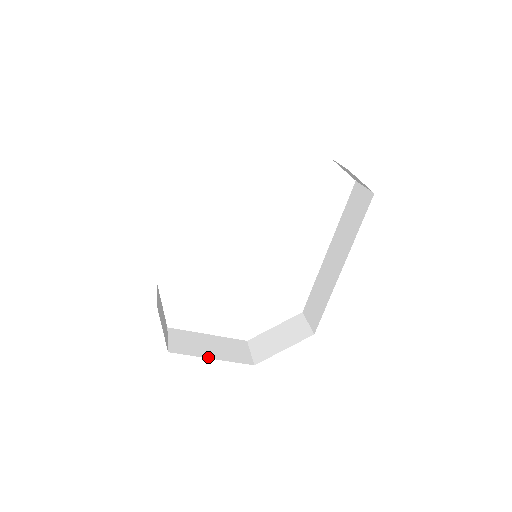
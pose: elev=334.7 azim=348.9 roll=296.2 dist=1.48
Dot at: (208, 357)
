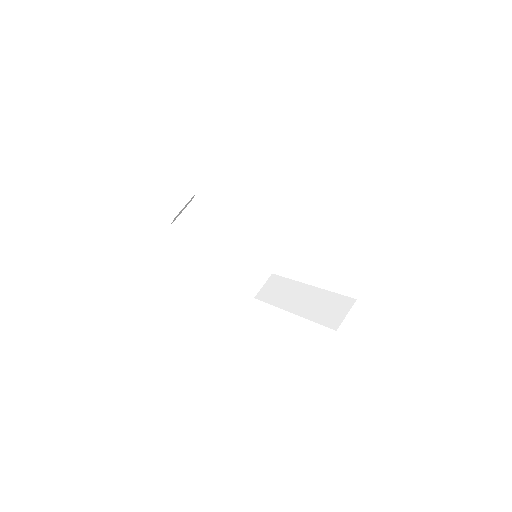
Dot at: (191, 245)
